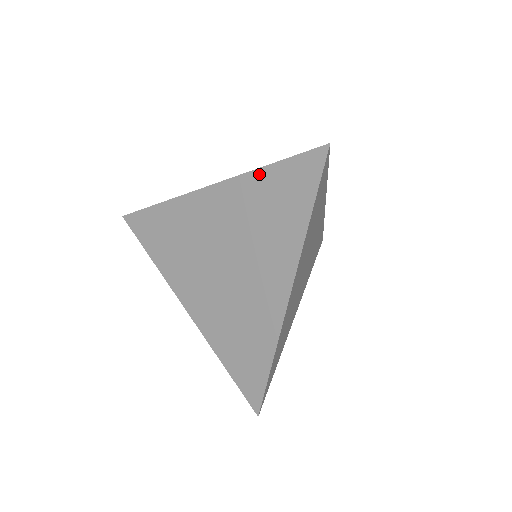
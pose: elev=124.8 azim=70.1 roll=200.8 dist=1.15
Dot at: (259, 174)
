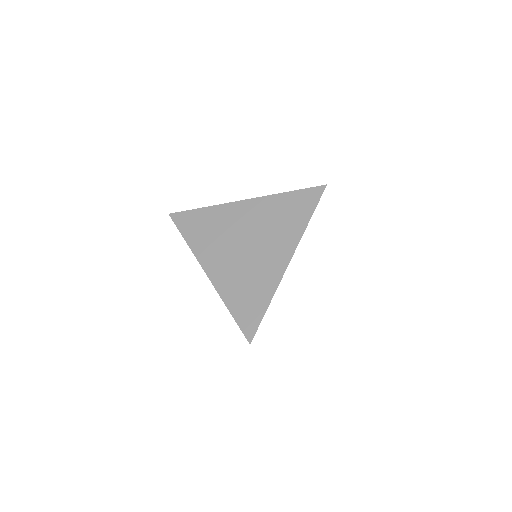
Dot at: (281, 196)
